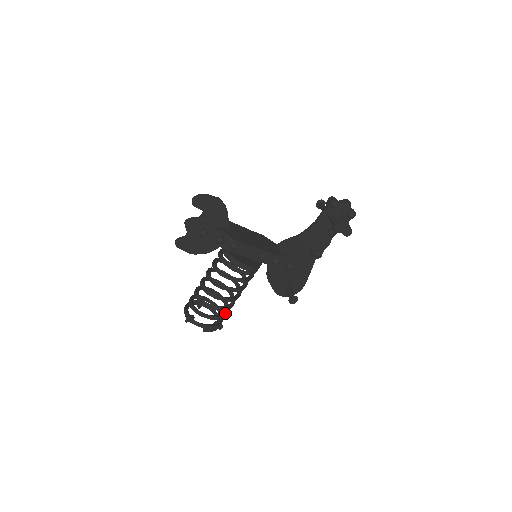
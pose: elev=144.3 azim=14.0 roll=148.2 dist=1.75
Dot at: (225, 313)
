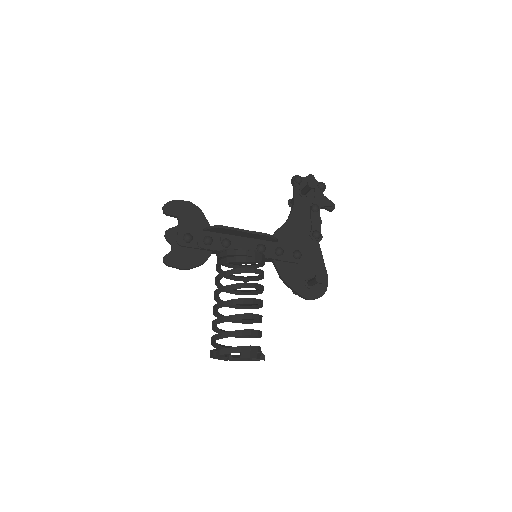
Dot at: occluded
